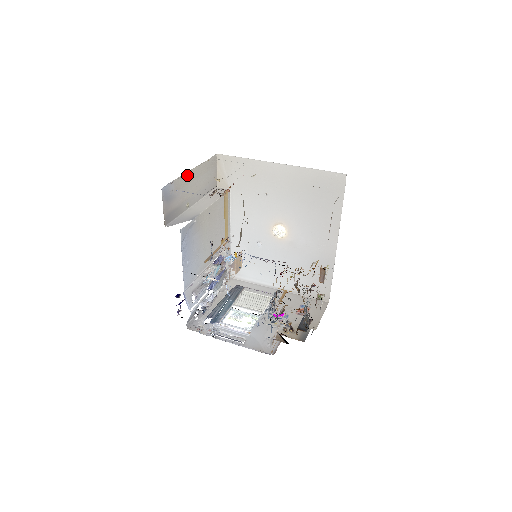
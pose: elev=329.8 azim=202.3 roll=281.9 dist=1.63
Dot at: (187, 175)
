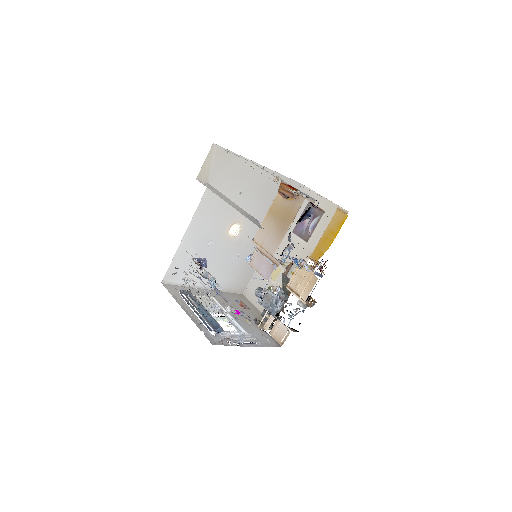
Dot at: occluded
